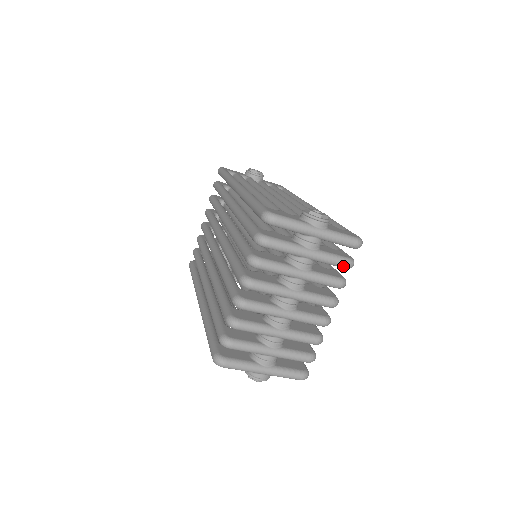
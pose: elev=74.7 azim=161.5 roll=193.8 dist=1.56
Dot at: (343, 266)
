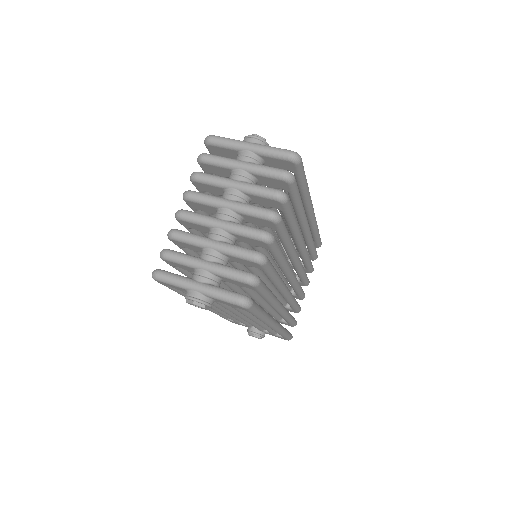
Dot at: (278, 175)
